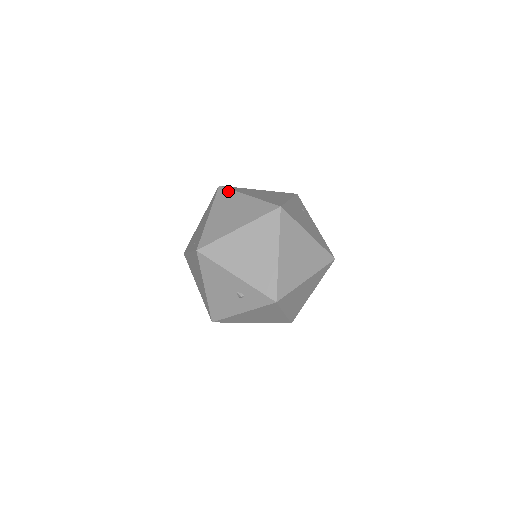
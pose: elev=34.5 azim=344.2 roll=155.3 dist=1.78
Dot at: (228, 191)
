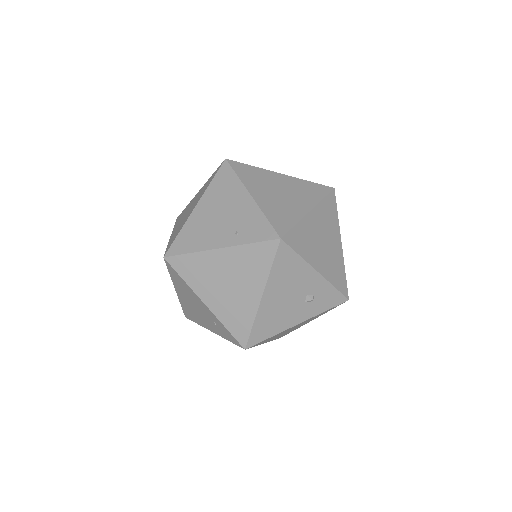
Dot at: (248, 166)
